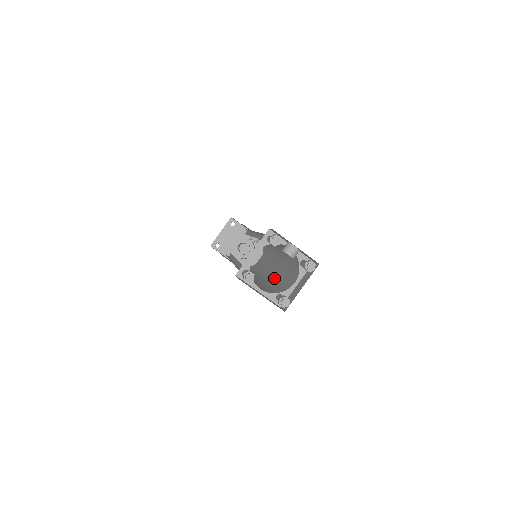
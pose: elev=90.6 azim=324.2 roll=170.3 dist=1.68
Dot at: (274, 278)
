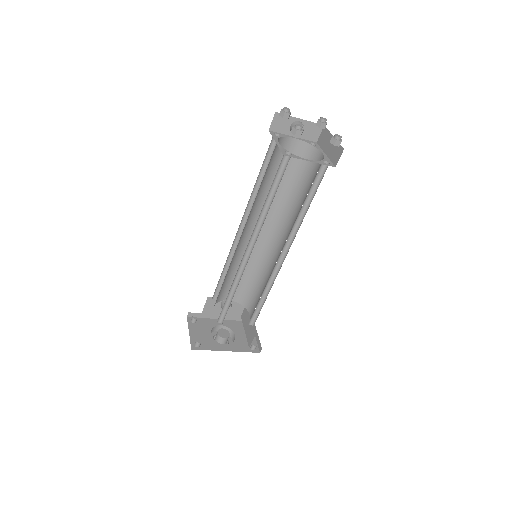
Dot at: (295, 220)
